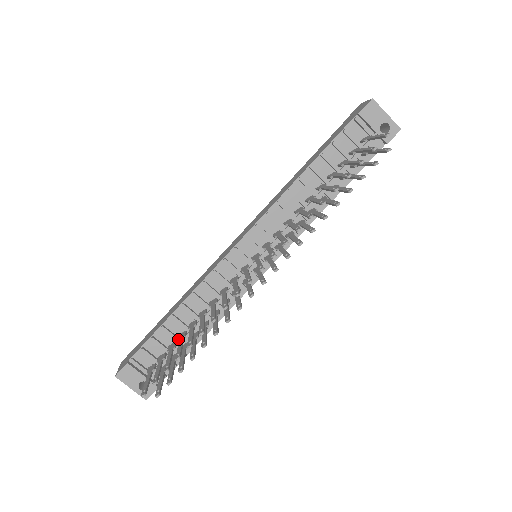
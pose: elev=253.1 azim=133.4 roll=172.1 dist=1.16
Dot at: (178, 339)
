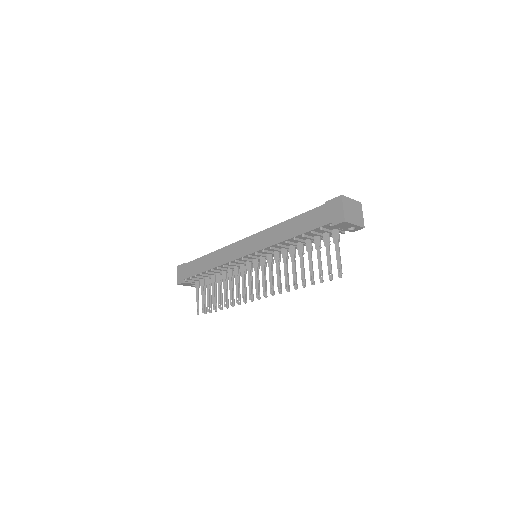
Dot at: (211, 282)
